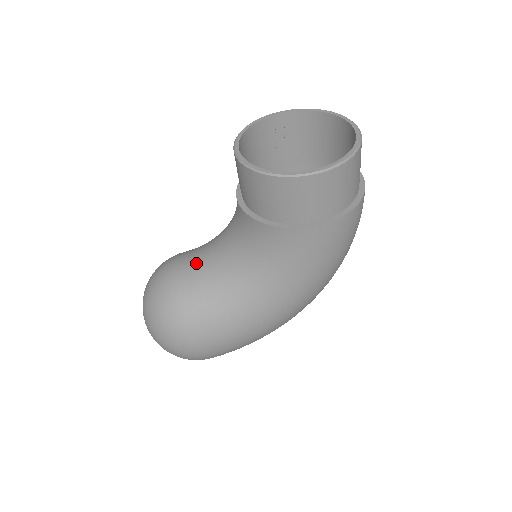
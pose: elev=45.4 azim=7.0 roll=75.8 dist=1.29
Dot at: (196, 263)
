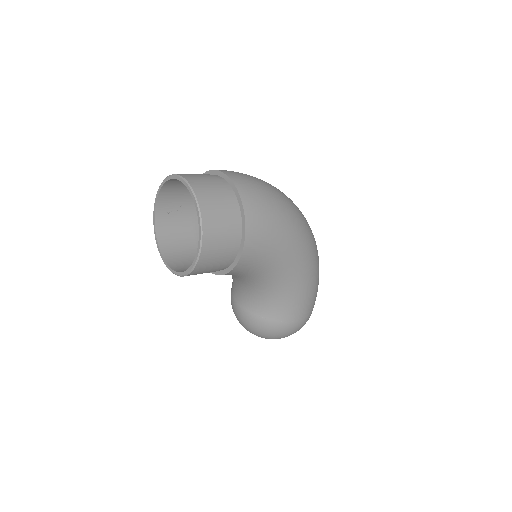
Dot at: (239, 297)
